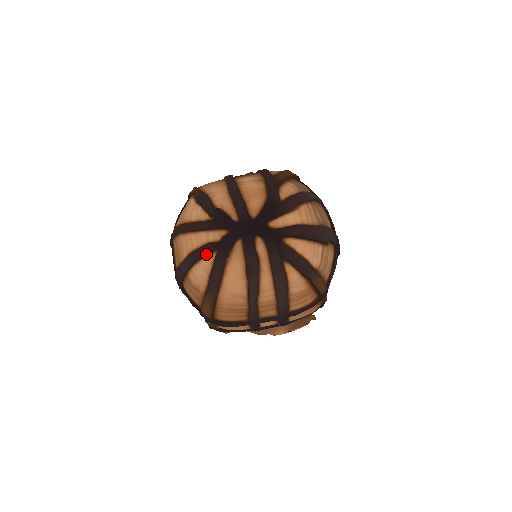
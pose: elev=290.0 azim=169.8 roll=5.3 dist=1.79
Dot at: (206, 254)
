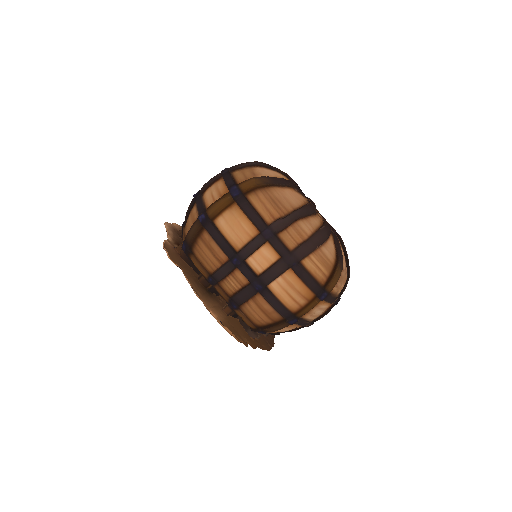
Dot at: (285, 174)
